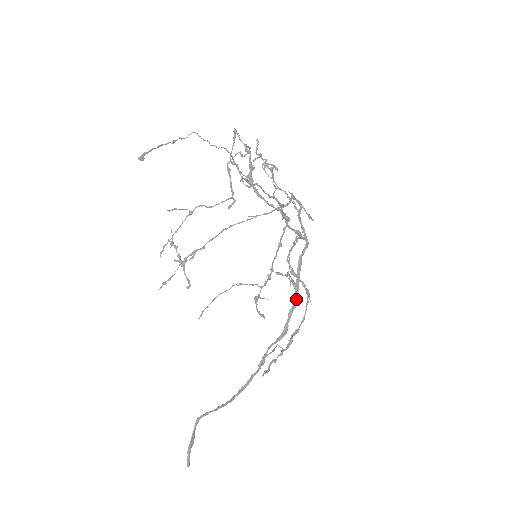
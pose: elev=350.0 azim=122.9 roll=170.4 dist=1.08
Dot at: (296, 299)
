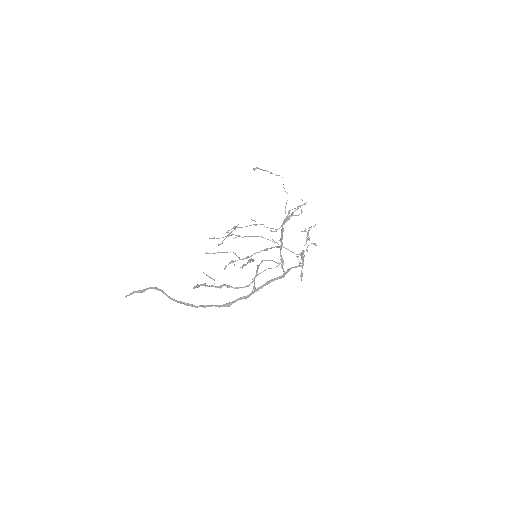
Dot at: (242, 266)
